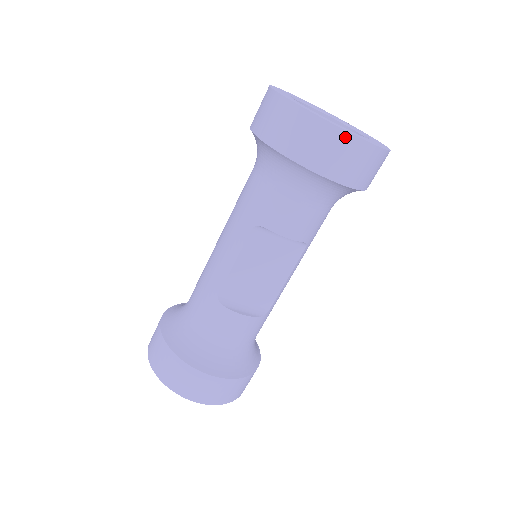
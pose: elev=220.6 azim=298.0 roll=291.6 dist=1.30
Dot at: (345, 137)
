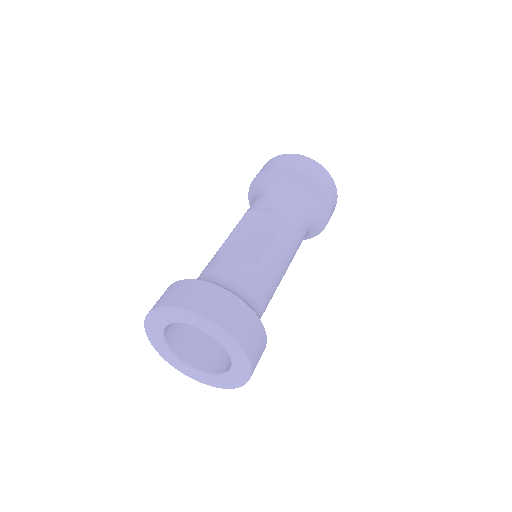
Dot at: occluded
